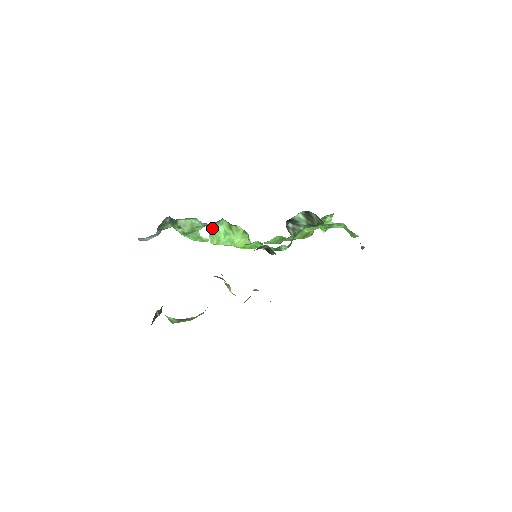
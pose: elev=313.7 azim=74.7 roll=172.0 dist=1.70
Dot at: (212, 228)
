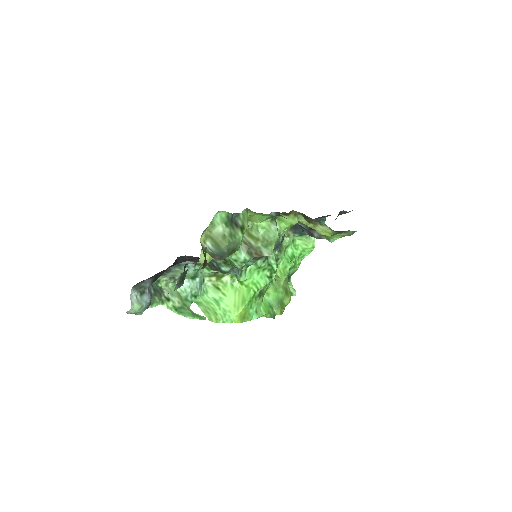
Dot at: (201, 302)
